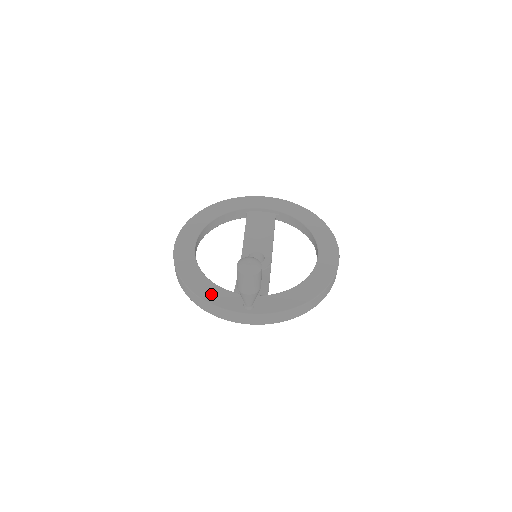
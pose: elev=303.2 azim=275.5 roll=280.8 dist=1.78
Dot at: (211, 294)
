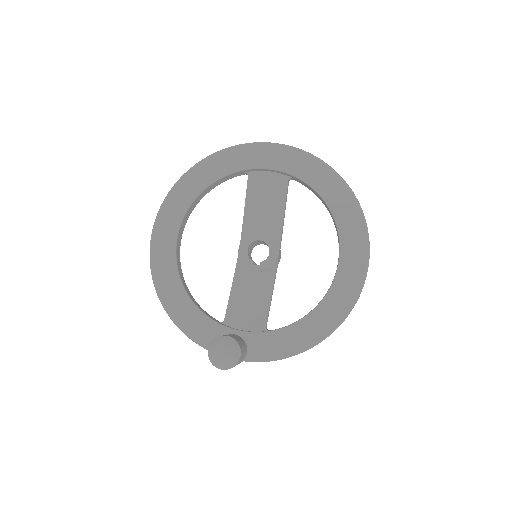
Dot at: (195, 327)
